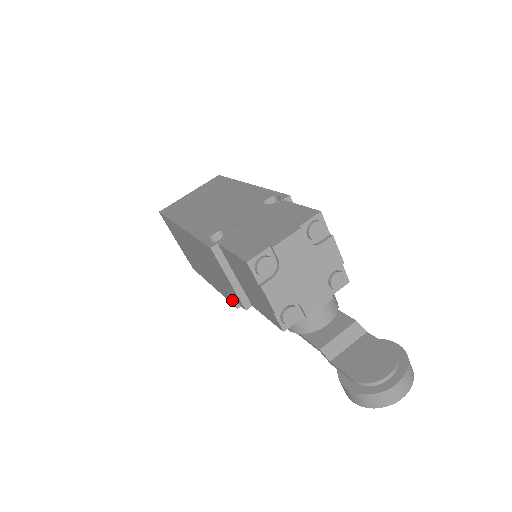
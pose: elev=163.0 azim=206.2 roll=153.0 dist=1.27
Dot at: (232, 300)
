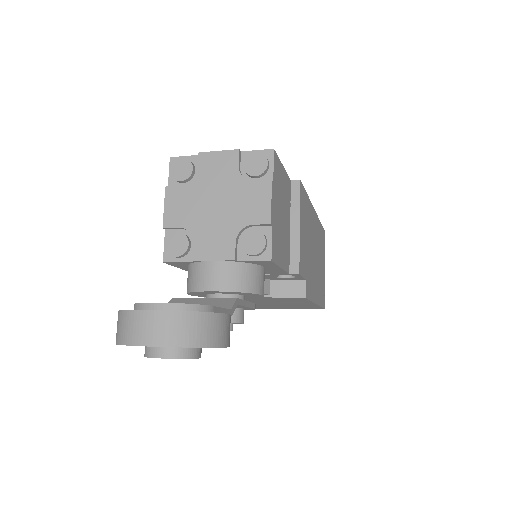
Dot at: occluded
